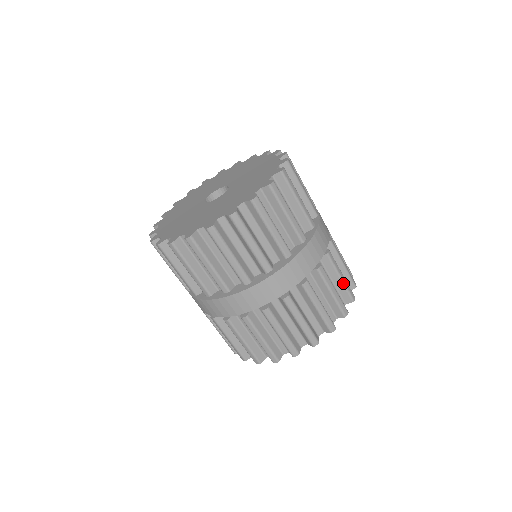
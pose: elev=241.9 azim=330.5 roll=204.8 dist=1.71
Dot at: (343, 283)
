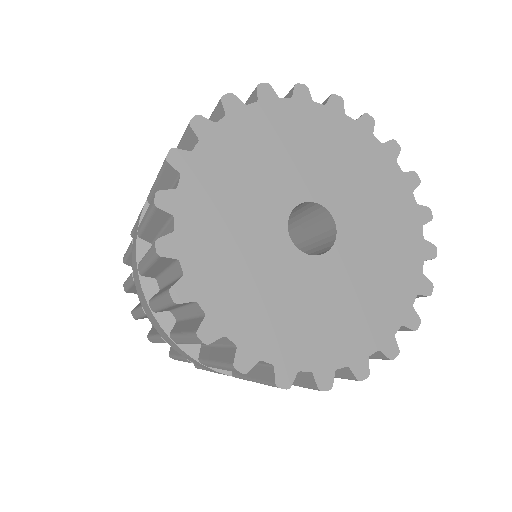
Dot at: occluded
